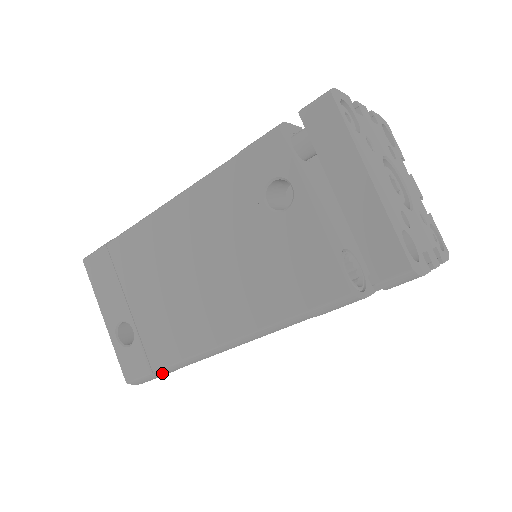
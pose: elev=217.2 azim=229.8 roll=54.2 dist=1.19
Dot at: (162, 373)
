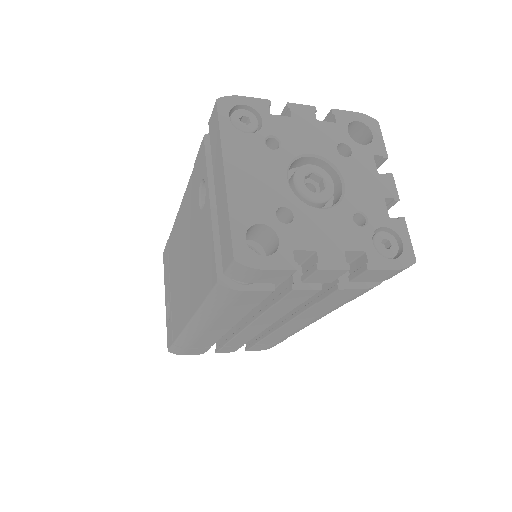
Dot at: (181, 346)
